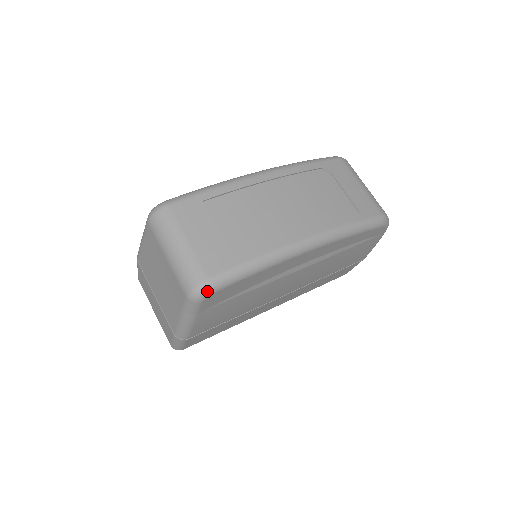
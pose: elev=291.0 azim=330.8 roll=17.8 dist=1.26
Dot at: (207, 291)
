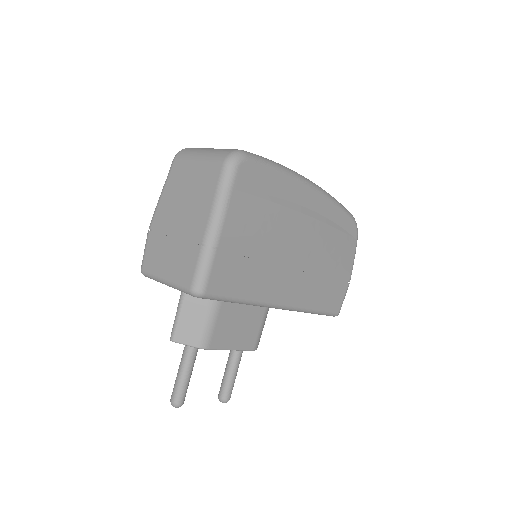
Dot at: (242, 155)
